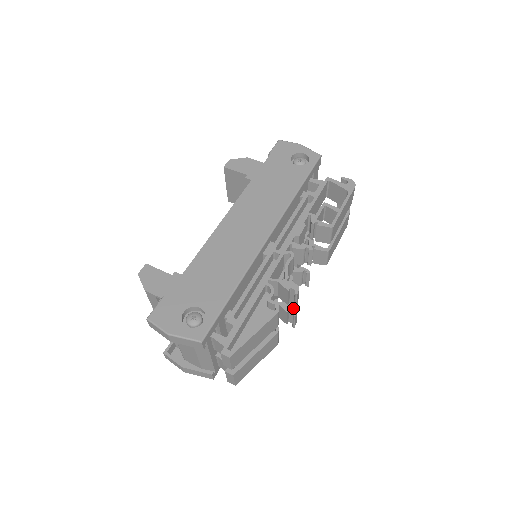
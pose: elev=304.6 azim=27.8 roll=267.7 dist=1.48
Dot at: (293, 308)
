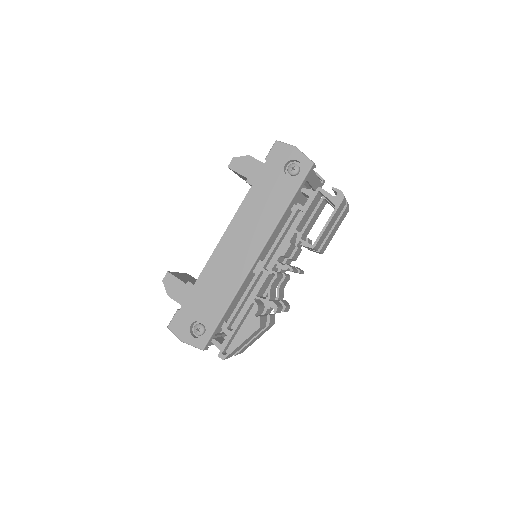
Dot at: occluded
